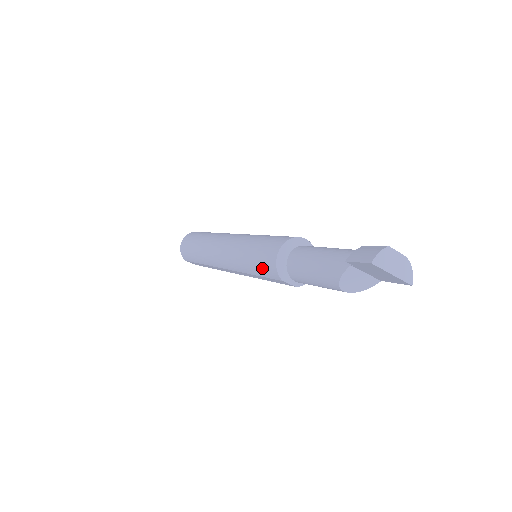
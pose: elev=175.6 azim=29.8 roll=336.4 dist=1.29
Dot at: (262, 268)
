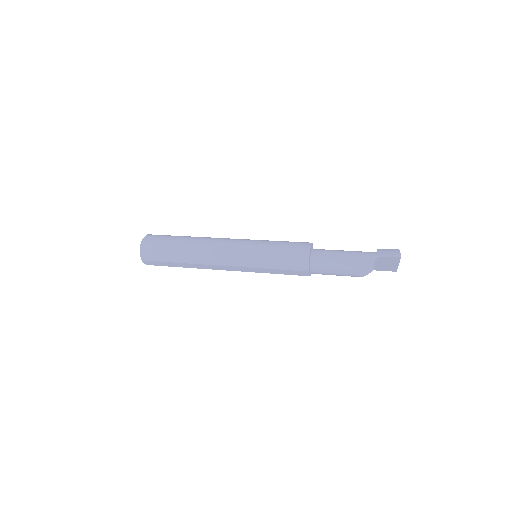
Dot at: (290, 263)
